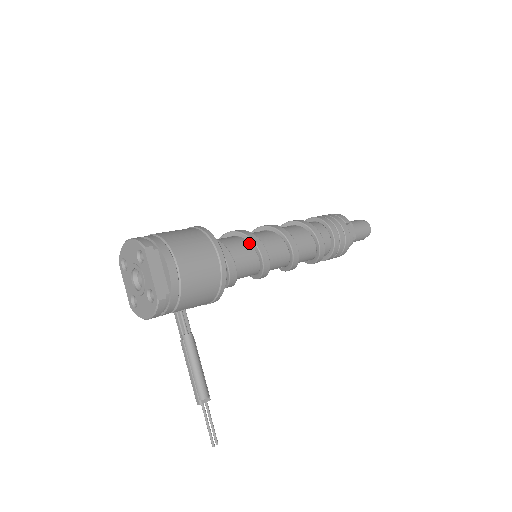
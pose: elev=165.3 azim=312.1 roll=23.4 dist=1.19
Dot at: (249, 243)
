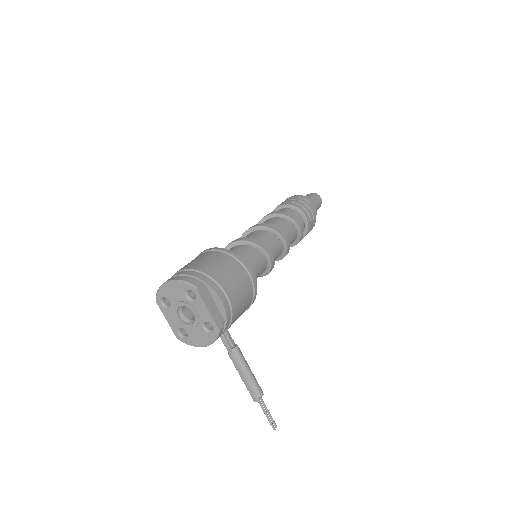
Dot at: (256, 249)
